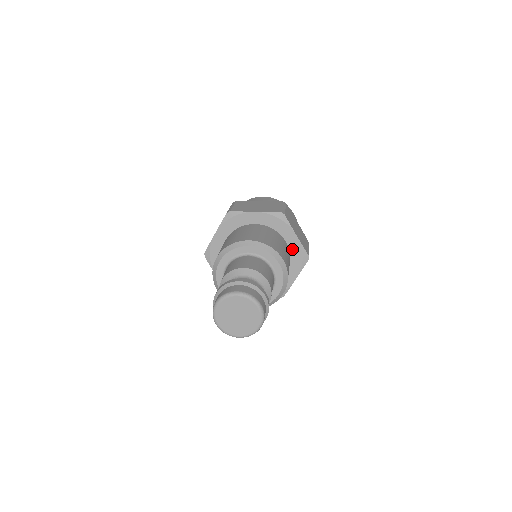
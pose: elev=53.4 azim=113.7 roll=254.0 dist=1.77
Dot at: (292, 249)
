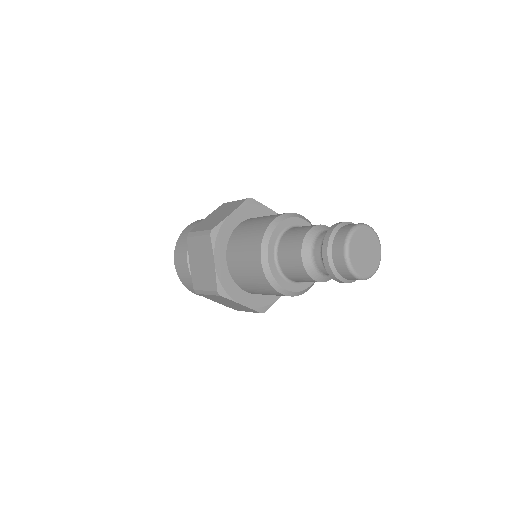
Dot at: occluded
